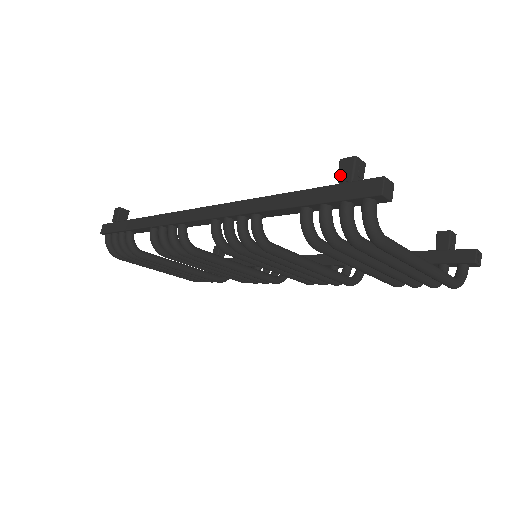
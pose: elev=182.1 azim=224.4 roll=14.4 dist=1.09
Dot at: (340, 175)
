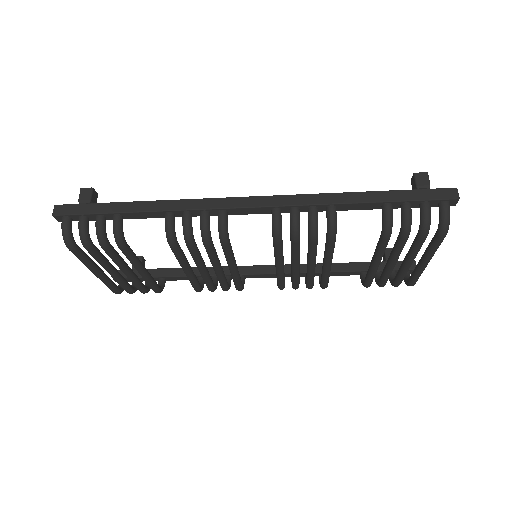
Dot at: (419, 183)
